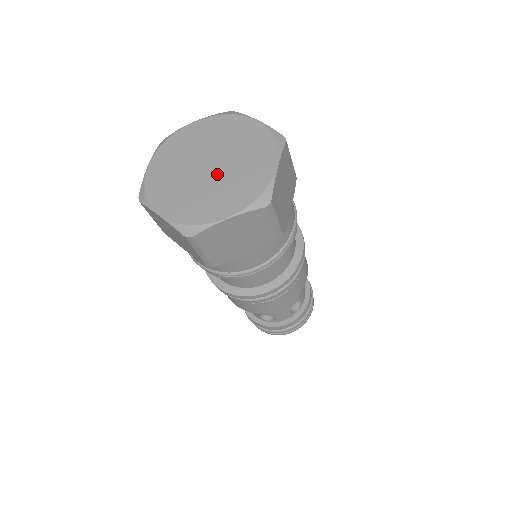
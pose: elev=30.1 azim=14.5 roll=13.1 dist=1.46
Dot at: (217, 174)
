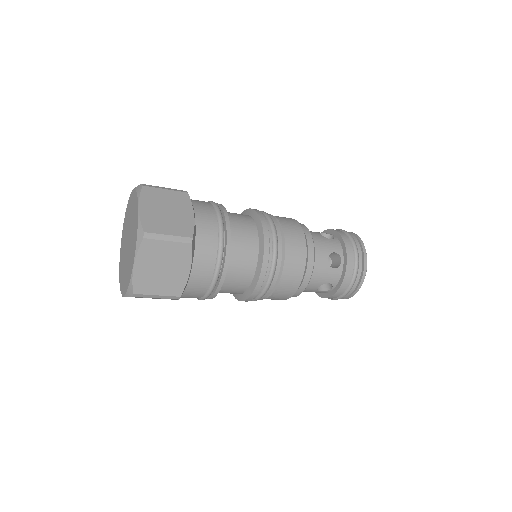
Dot at: (129, 244)
